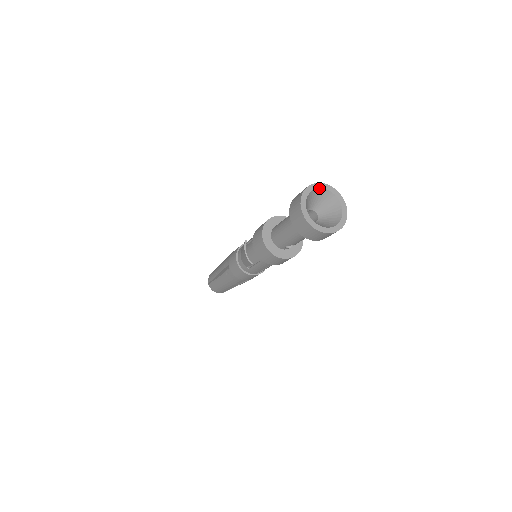
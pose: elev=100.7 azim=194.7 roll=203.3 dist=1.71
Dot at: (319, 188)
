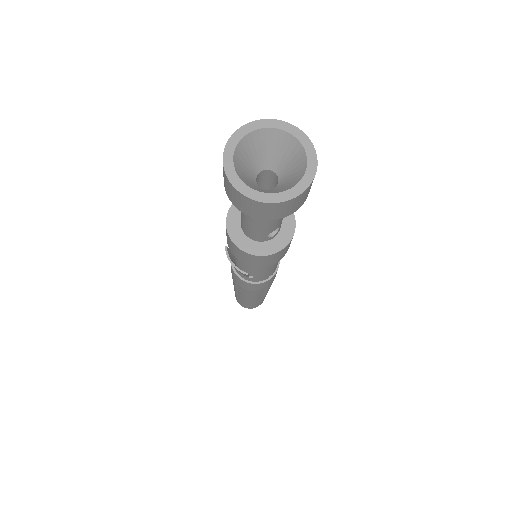
Dot at: (249, 133)
